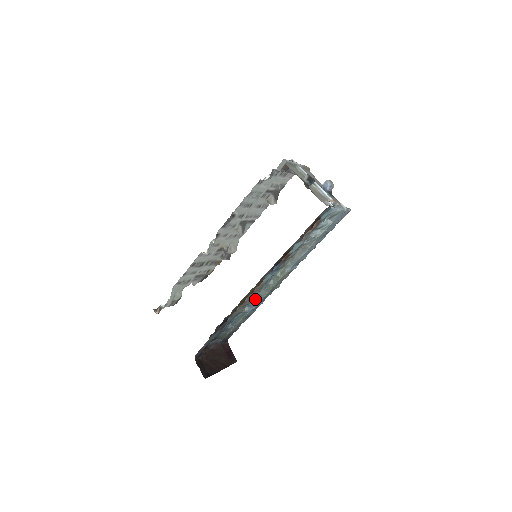
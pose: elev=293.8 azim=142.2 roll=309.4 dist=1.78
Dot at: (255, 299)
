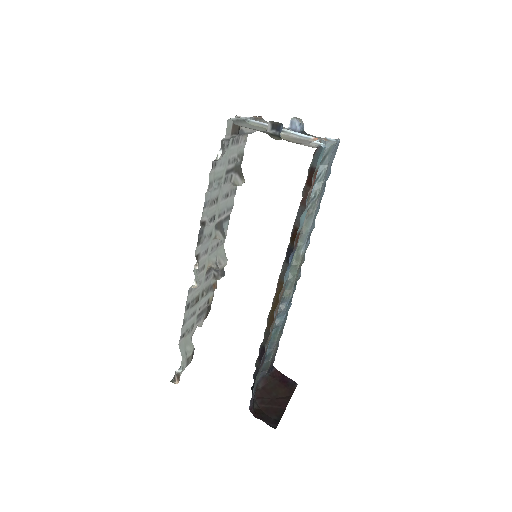
Dot at: (281, 305)
